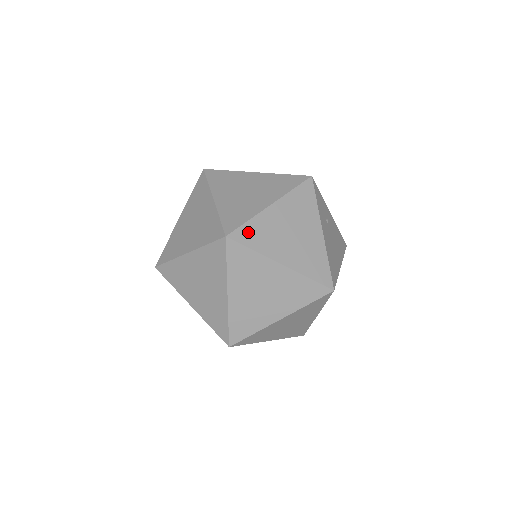
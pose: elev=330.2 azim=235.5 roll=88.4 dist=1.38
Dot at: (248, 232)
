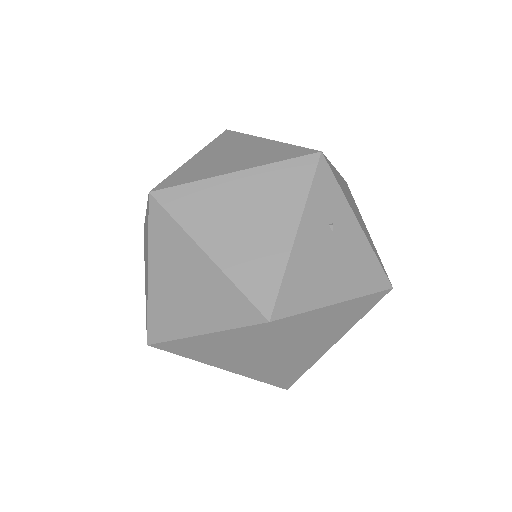
Dot at: (181, 196)
